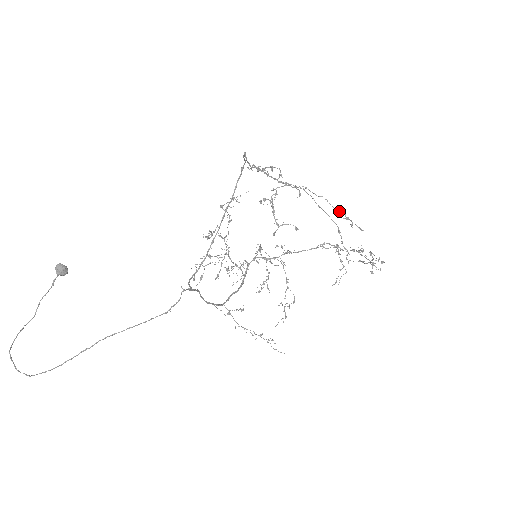
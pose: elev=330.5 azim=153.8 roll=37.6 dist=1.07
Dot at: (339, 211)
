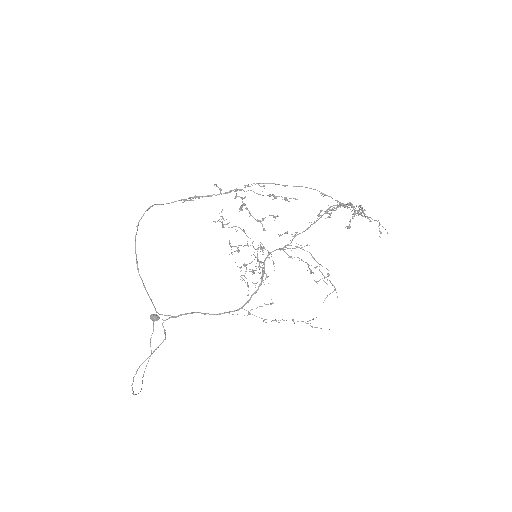
Dot at: occluded
